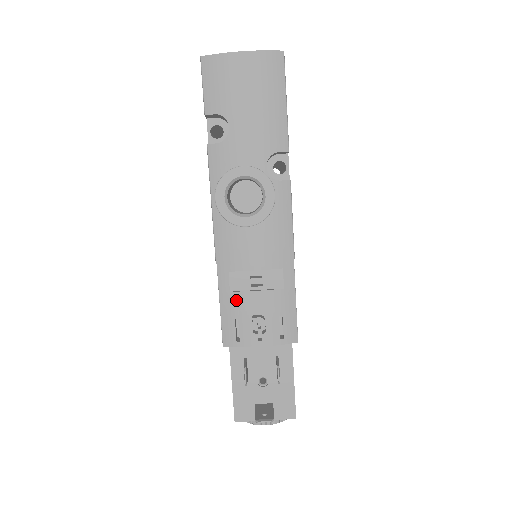
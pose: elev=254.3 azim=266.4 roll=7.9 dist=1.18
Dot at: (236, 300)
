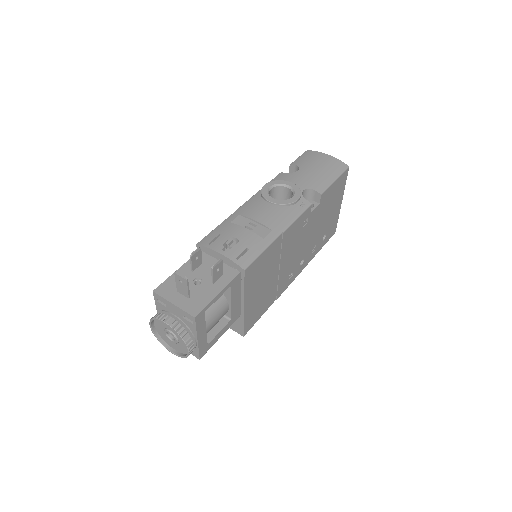
Dot at: (230, 227)
